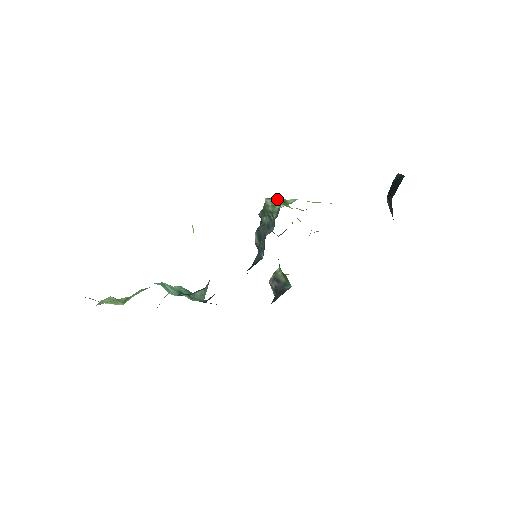
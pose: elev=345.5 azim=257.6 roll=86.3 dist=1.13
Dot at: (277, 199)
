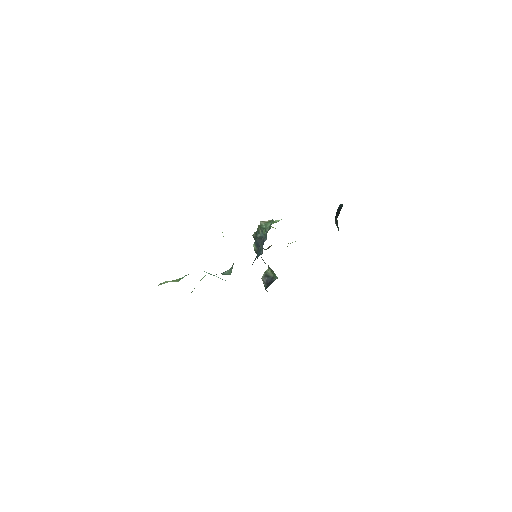
Dot at: (268, 221)
